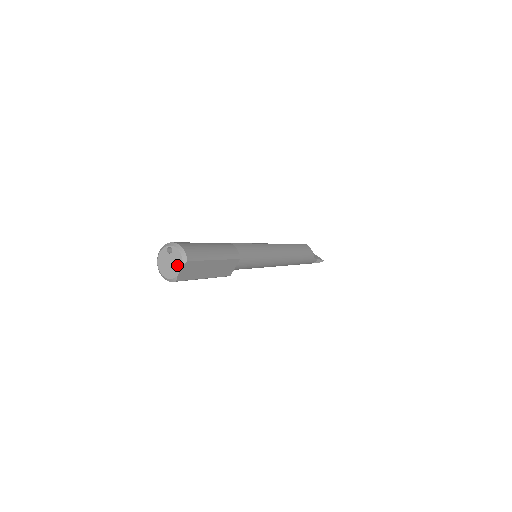
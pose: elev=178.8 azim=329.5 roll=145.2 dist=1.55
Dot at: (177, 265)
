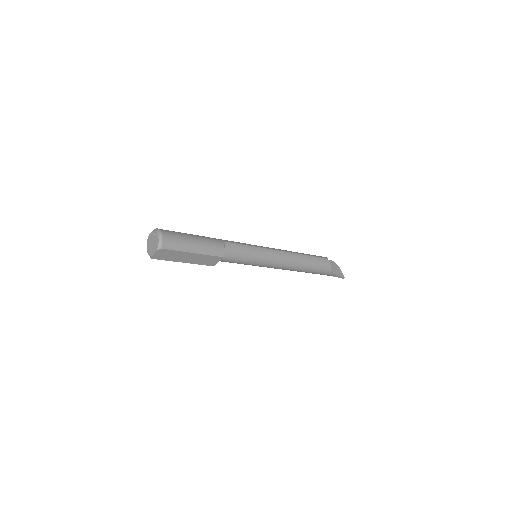
Dot at: (155, 248)
